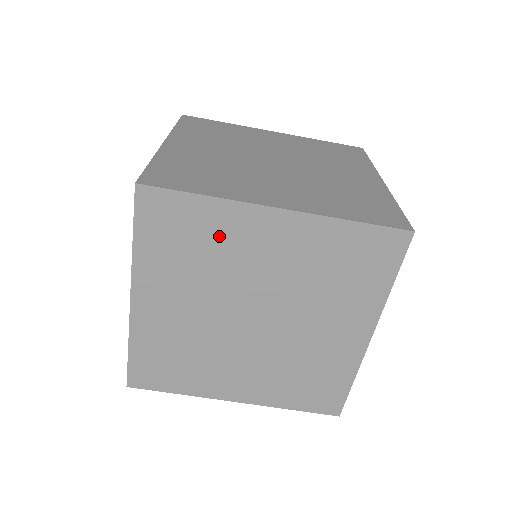
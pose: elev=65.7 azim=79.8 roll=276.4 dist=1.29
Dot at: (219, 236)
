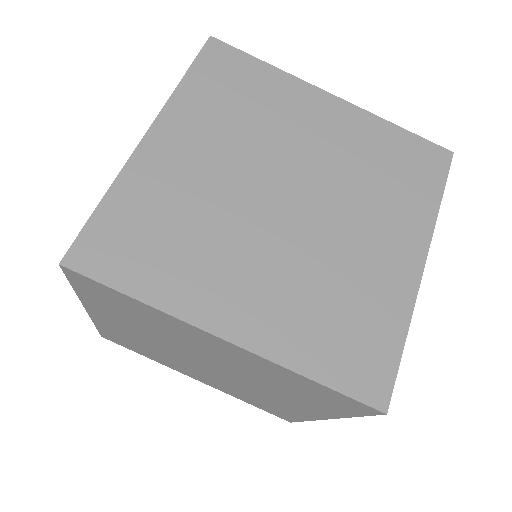
Dot at: (162, 324)
